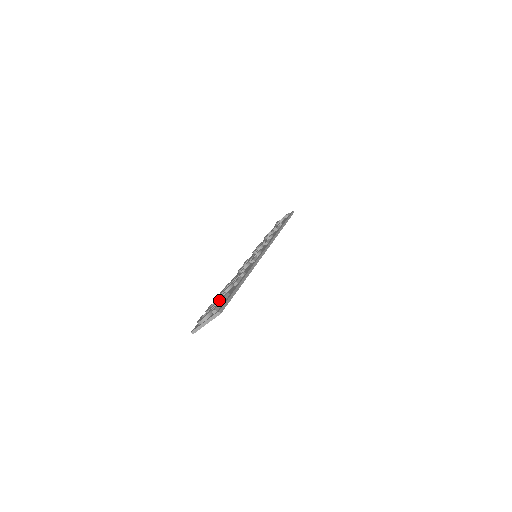
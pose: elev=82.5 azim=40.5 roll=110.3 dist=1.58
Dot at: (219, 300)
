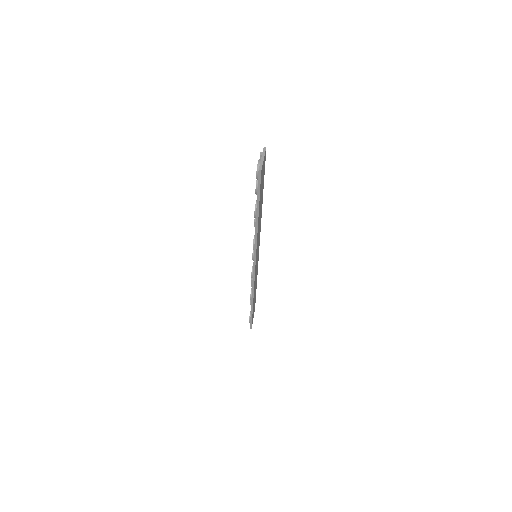
Dot at: occluded
